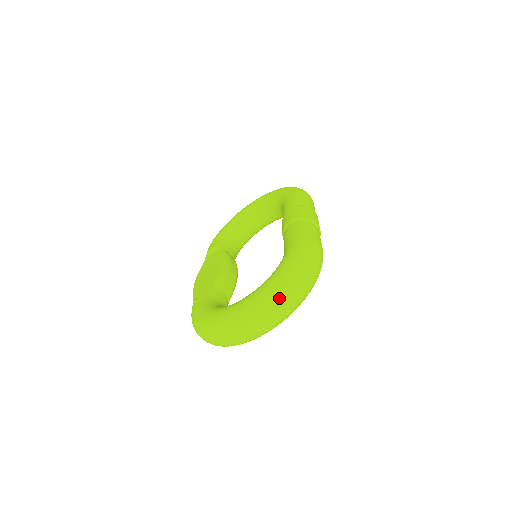
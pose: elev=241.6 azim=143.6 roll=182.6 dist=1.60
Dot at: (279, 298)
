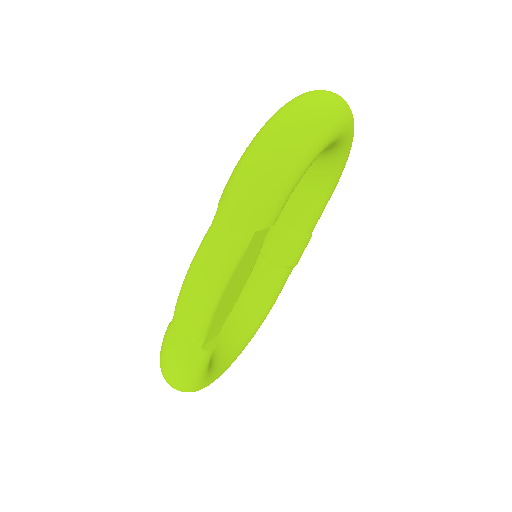
Dot at: occluded
